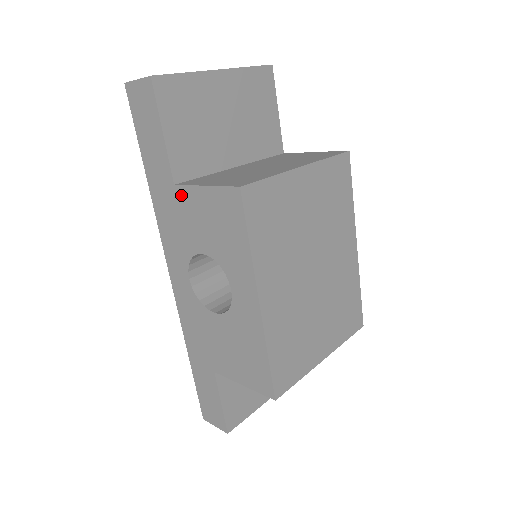
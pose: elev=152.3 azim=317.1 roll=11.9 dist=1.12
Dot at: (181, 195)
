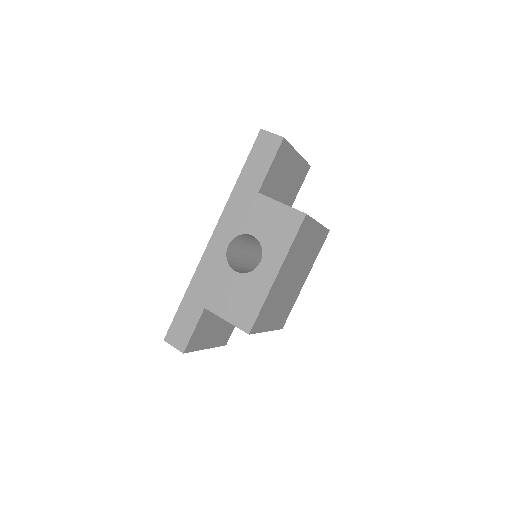
Dot at: (260, 200)
